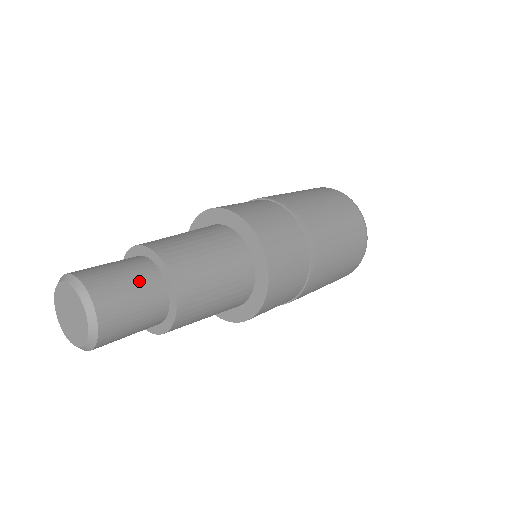
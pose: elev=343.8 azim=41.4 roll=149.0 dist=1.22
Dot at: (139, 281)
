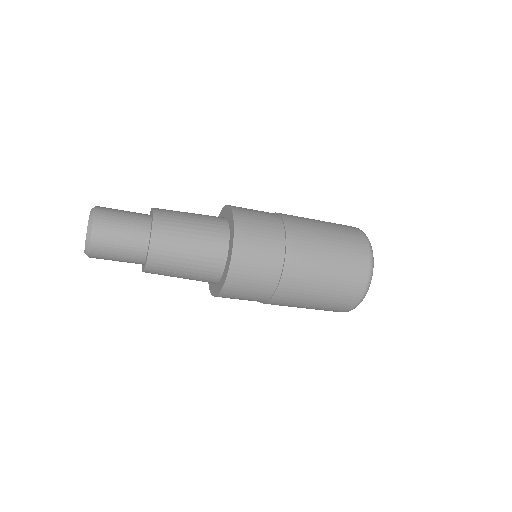
Dot at: (132, 212)
